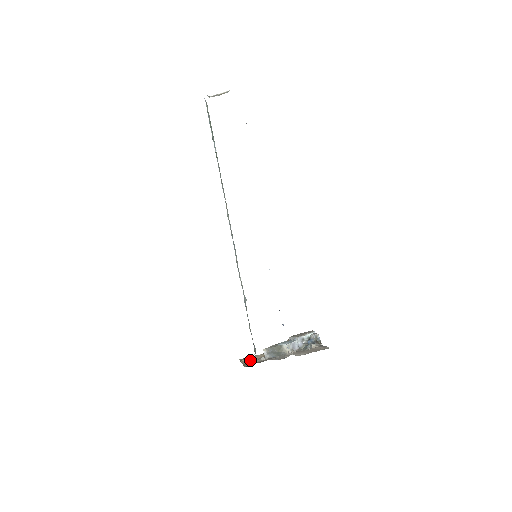
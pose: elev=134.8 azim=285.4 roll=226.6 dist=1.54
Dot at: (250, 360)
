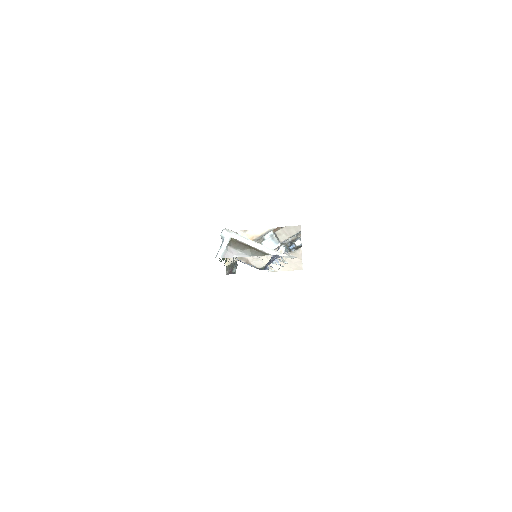
Dot at: occluded
